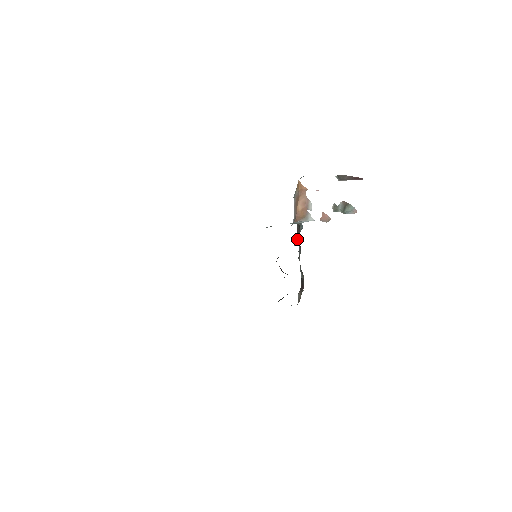
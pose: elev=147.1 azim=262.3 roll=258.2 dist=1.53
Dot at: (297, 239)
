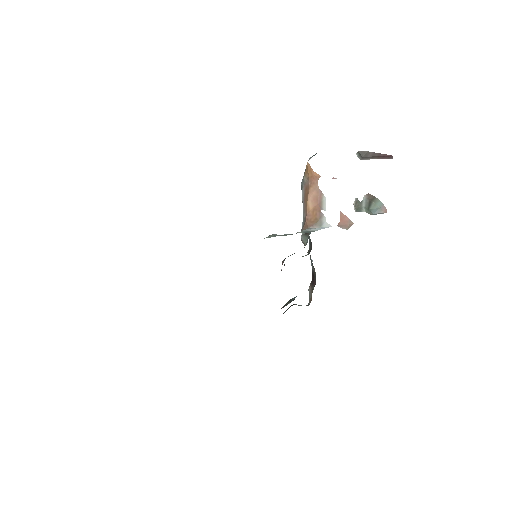
Dot at: (307, 238)
